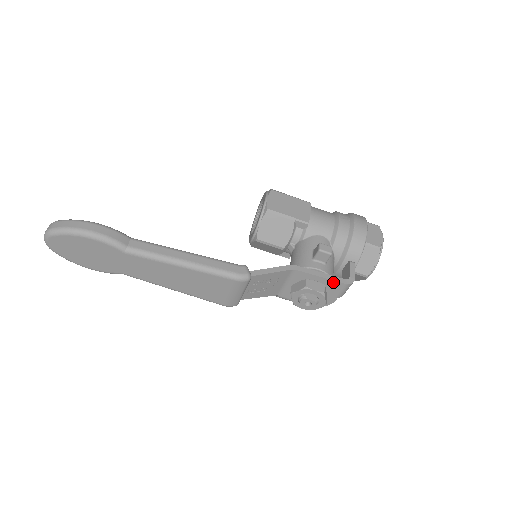
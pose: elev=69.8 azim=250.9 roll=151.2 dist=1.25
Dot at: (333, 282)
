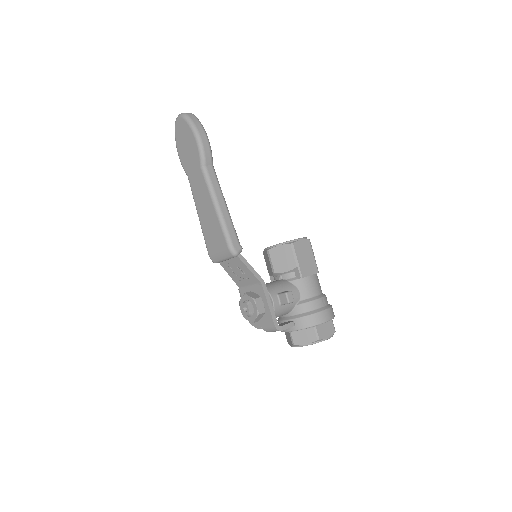
Dot at: (270, 316)
